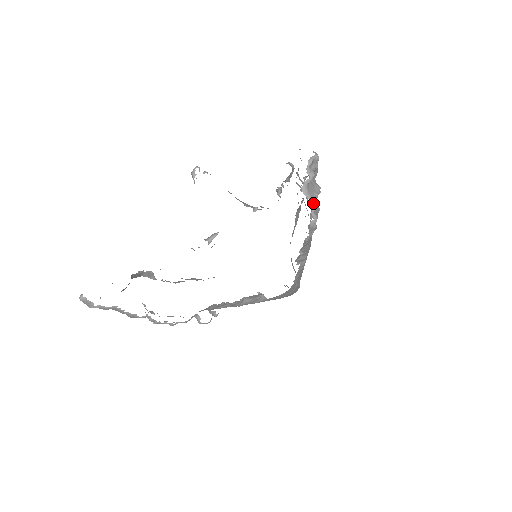
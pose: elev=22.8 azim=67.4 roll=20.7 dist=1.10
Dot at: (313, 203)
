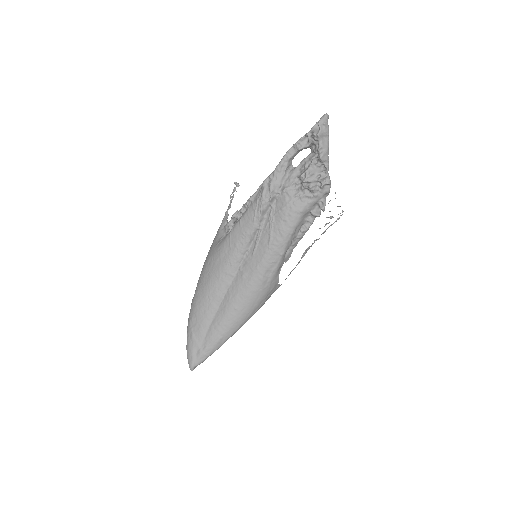
Dot at: occluded
